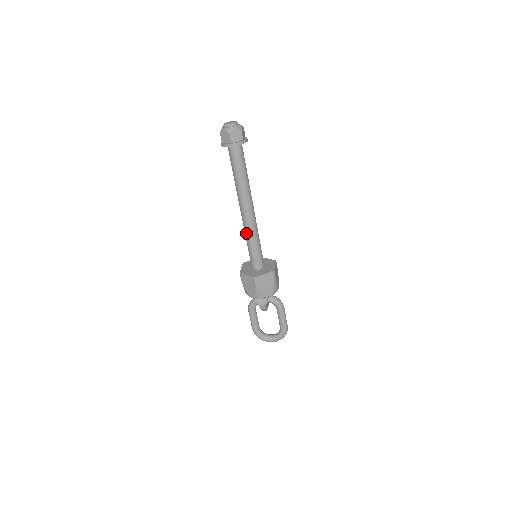
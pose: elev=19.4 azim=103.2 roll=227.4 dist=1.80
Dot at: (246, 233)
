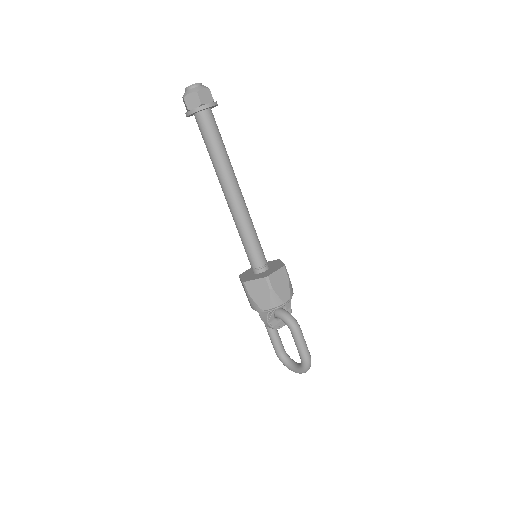
Dot at: occluded
